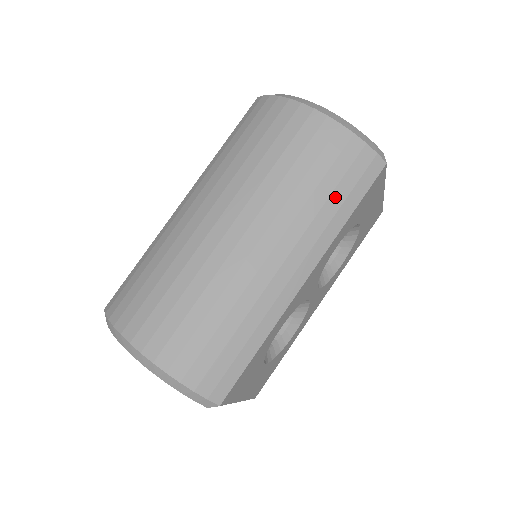
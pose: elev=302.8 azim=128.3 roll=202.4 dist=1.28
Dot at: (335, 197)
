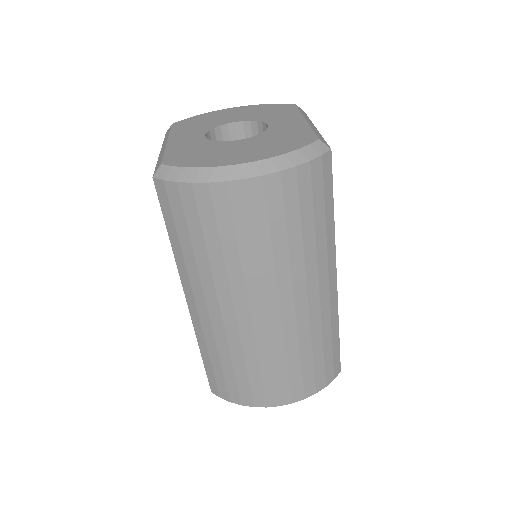
Dot at: (318, 220)
